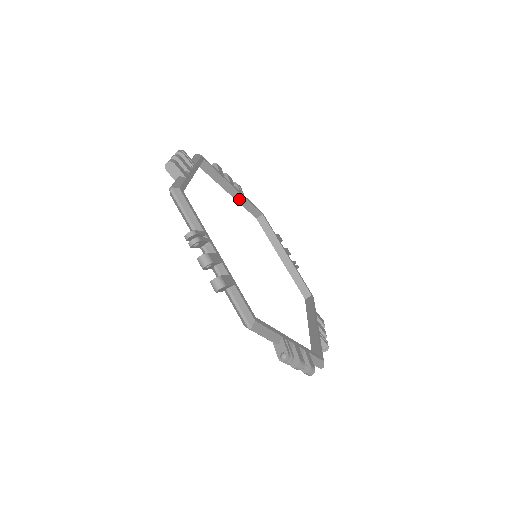
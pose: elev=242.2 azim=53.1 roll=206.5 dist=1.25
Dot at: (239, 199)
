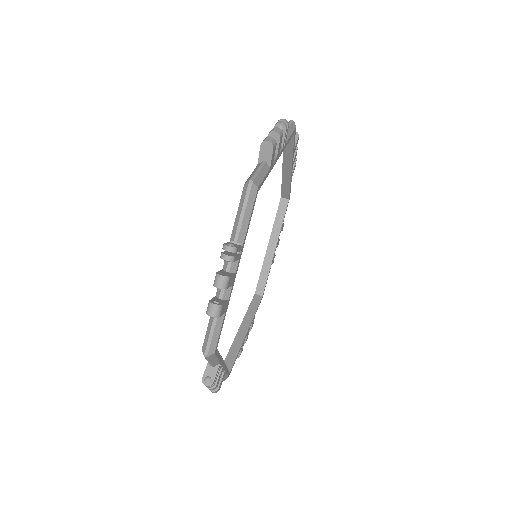
Dot at: (267, 260)
